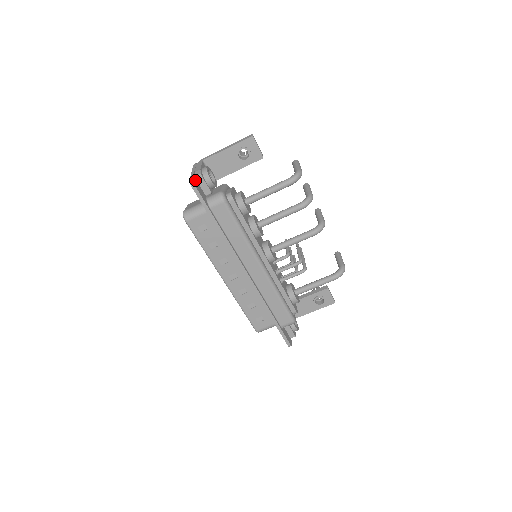
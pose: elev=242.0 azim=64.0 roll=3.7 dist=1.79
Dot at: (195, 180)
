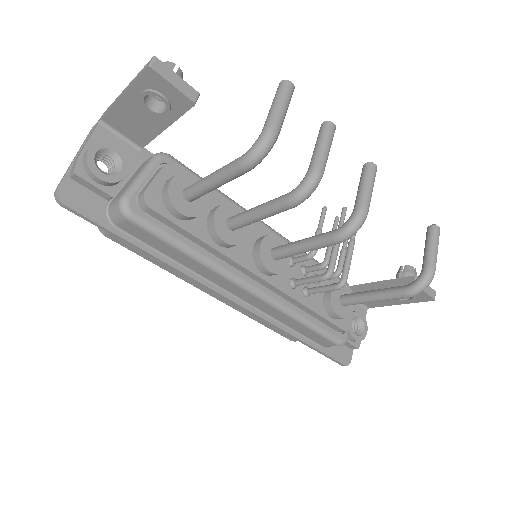
Dot at: (69, 185)
